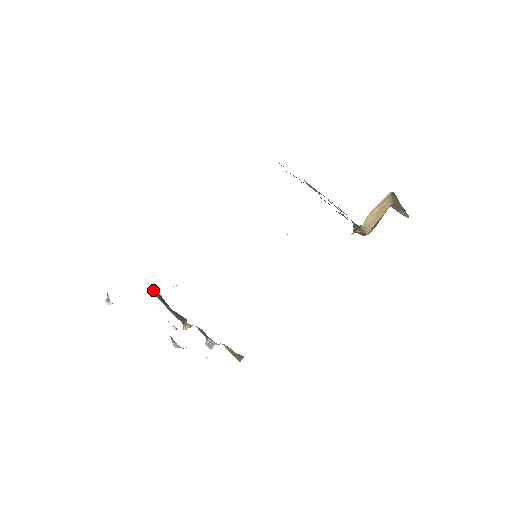
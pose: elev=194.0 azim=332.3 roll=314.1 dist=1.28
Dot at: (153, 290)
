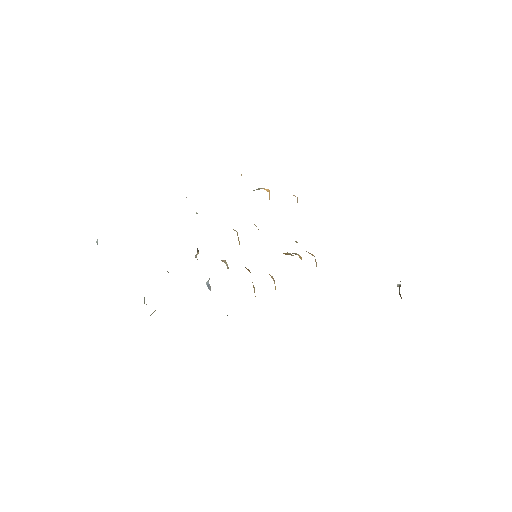
Dot at: occluded
